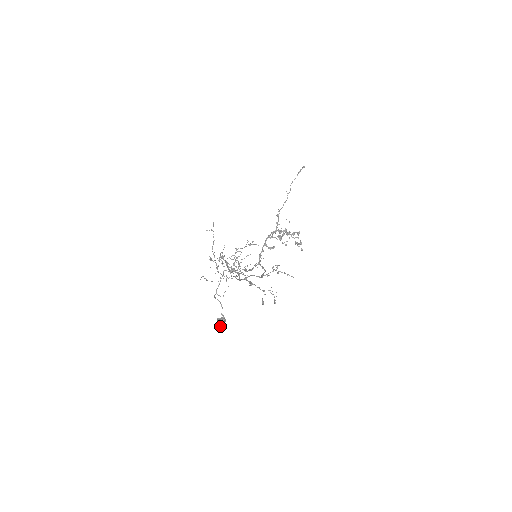
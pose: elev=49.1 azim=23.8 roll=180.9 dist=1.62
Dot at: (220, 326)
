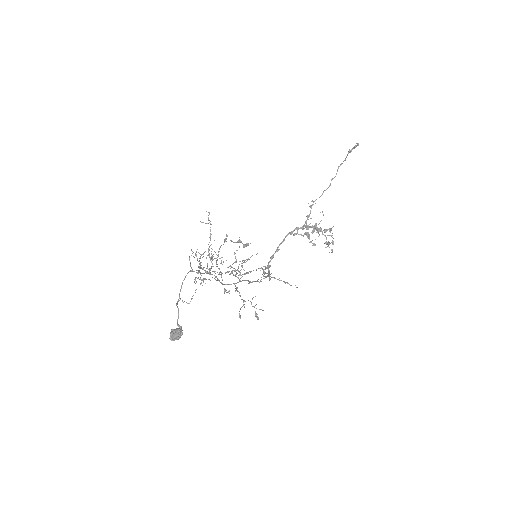
Dot at: (173, 339)
